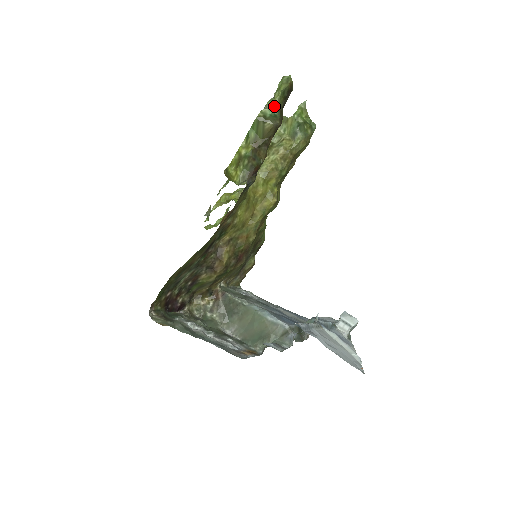
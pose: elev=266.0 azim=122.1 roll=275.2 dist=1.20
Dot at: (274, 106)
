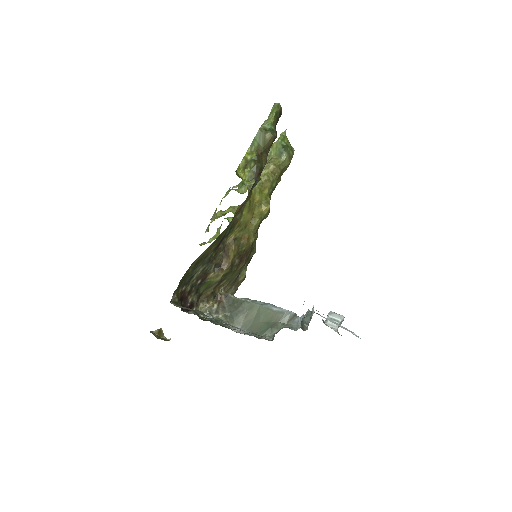
Dot at: (271, 123)
